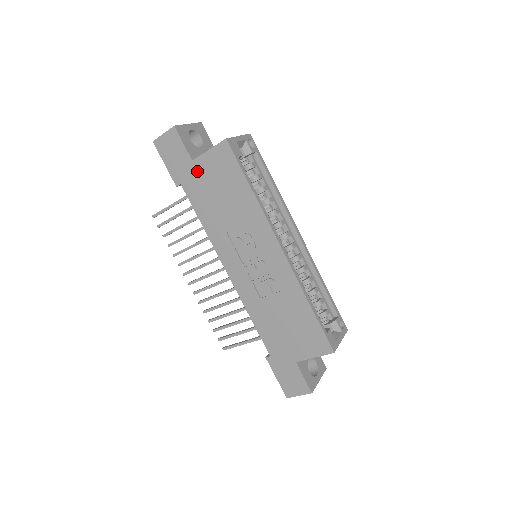
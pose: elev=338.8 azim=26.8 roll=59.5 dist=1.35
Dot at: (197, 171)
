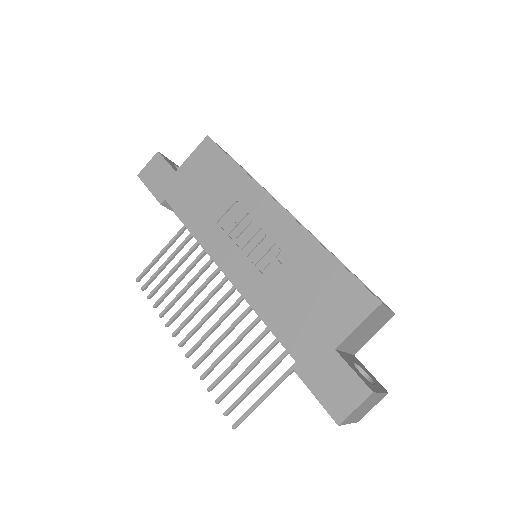
Dot at: (181, 178)
